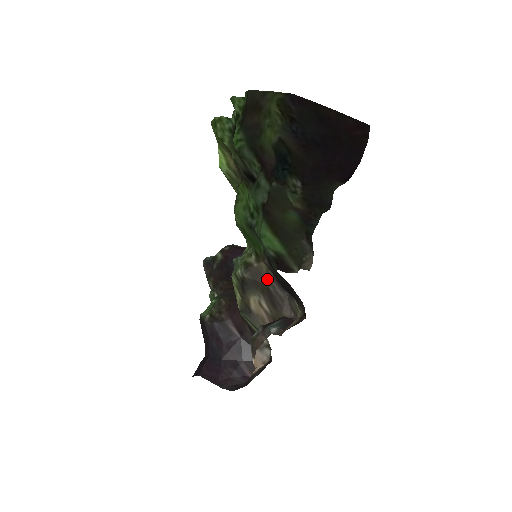
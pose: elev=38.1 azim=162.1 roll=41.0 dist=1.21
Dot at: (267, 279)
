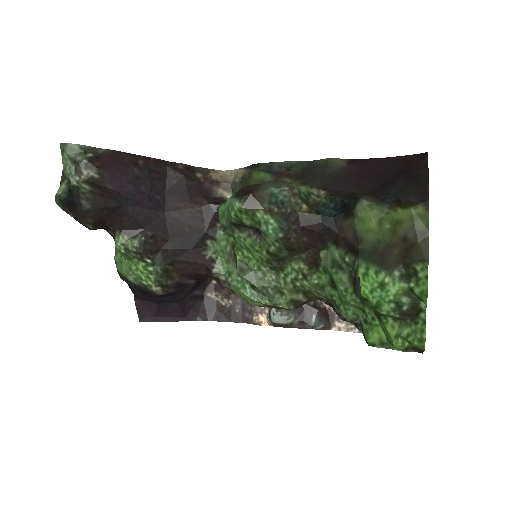
Dot at: (310, 301)
